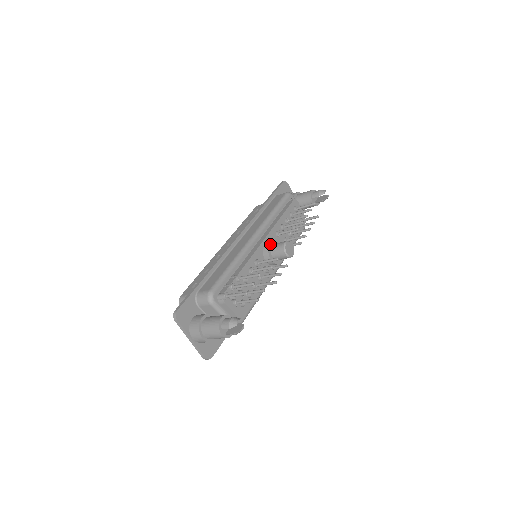
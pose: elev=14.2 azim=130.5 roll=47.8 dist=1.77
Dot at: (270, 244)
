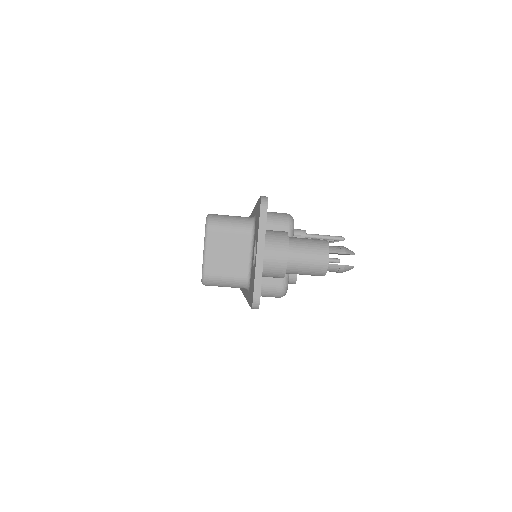
Dot at: occluded
